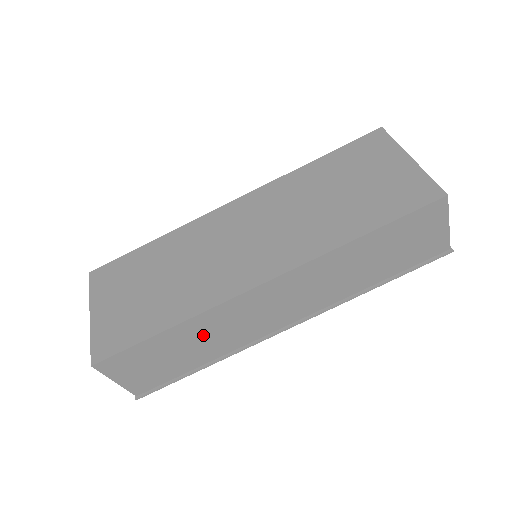
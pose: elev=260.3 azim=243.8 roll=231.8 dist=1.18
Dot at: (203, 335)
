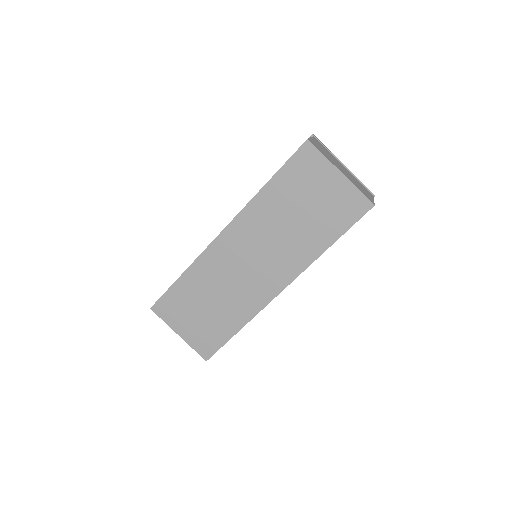
Dot at: occluded
